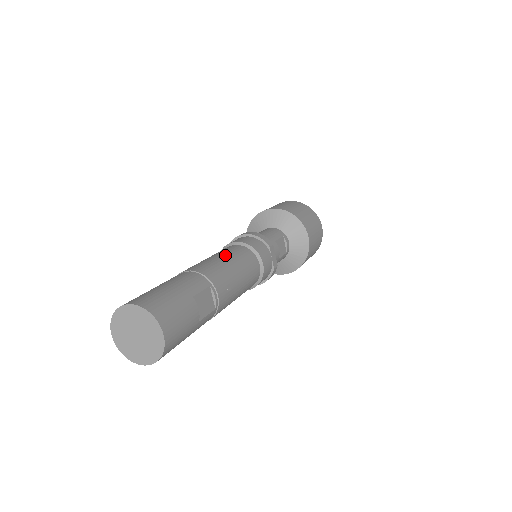
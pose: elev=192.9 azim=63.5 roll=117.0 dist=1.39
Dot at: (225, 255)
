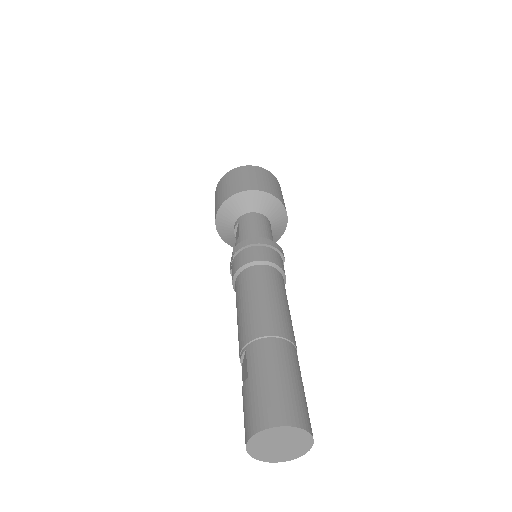
Dot at: (278, 294)
